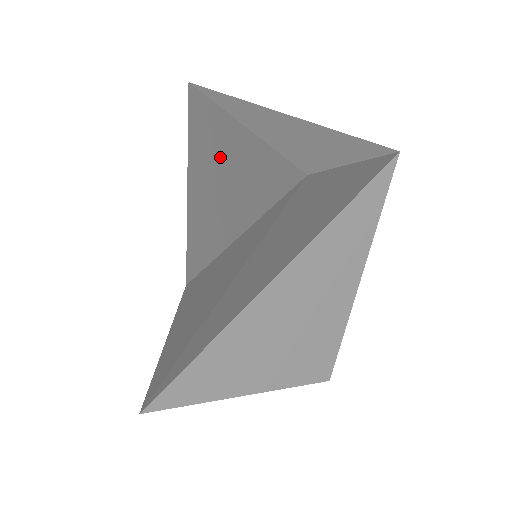
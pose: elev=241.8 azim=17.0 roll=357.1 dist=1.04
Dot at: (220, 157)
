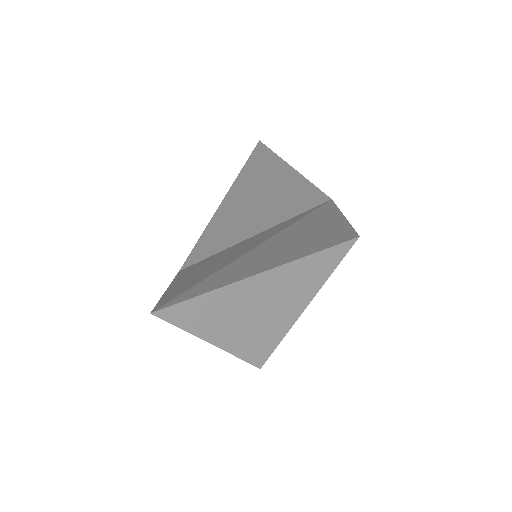
Dot at: (267, 185)
